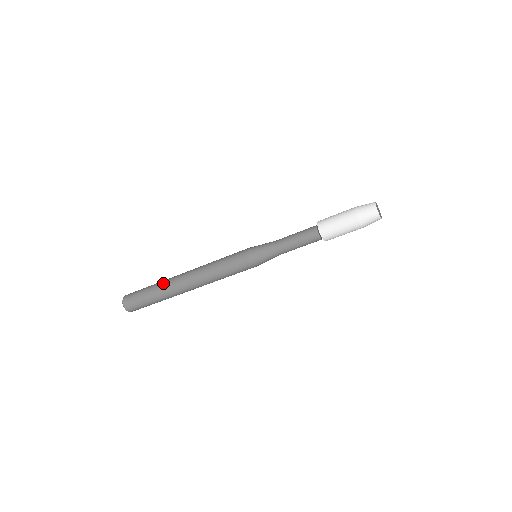
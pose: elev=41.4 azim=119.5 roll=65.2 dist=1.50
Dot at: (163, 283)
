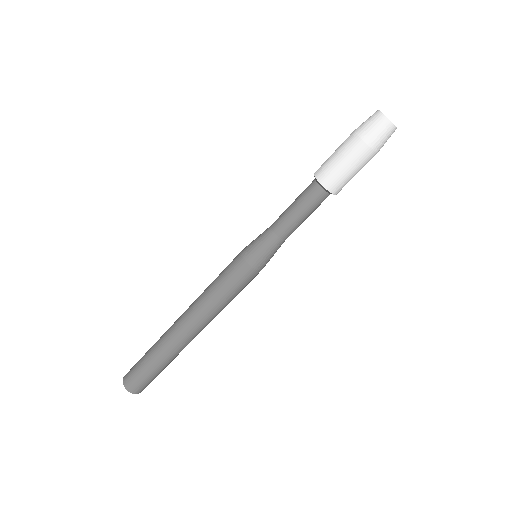
Dot at: (163, 334)
